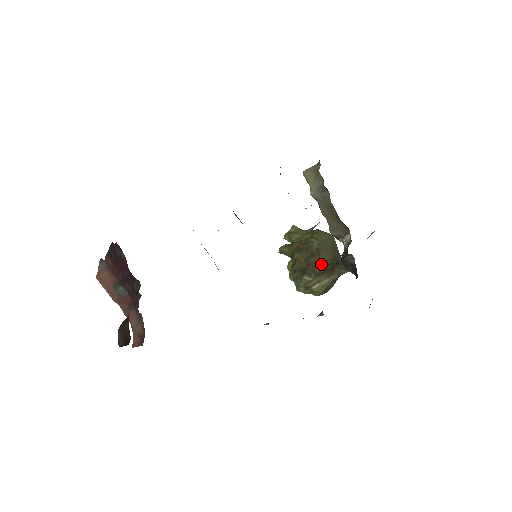
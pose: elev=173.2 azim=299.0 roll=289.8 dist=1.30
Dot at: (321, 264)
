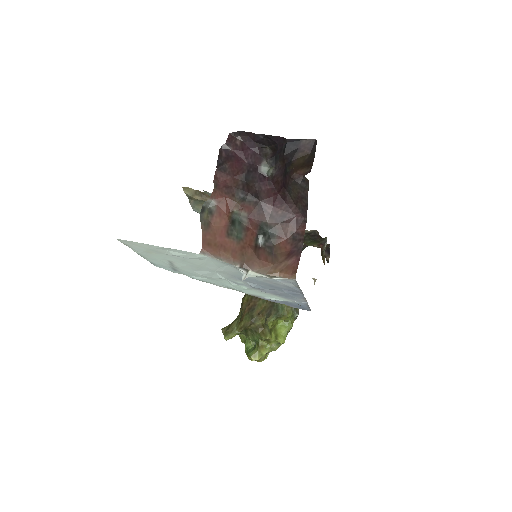
Dot at: occluded
